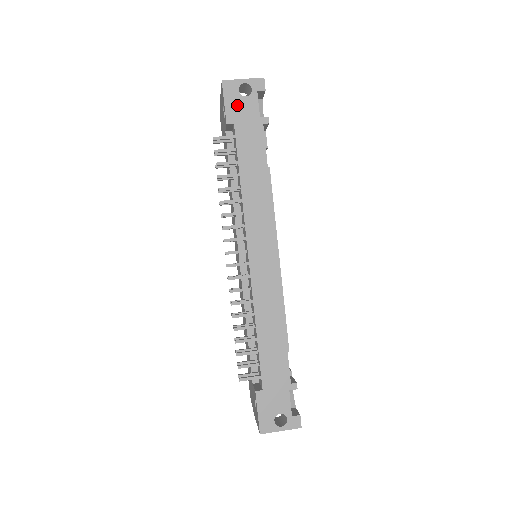
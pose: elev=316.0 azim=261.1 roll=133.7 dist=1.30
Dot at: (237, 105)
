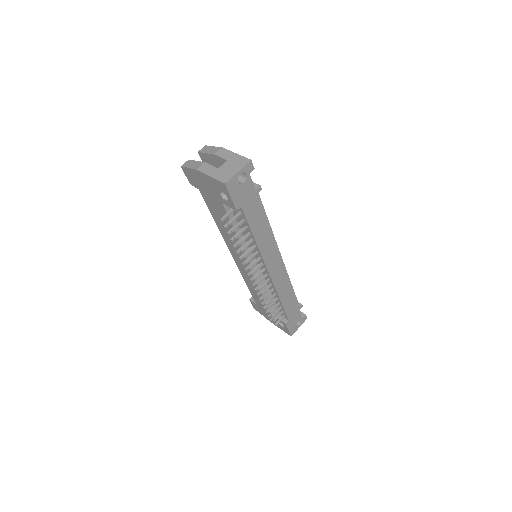
Dot at: (240, 193)
